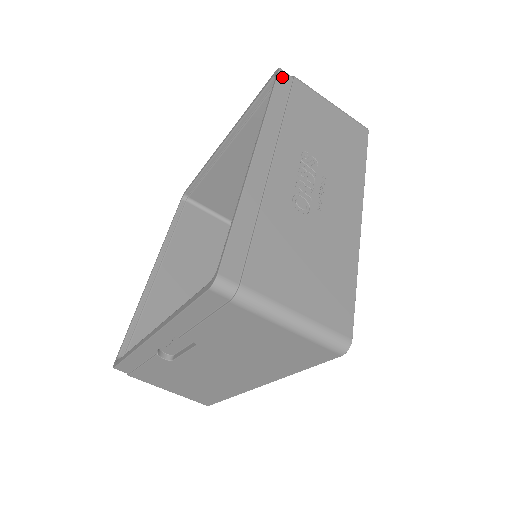
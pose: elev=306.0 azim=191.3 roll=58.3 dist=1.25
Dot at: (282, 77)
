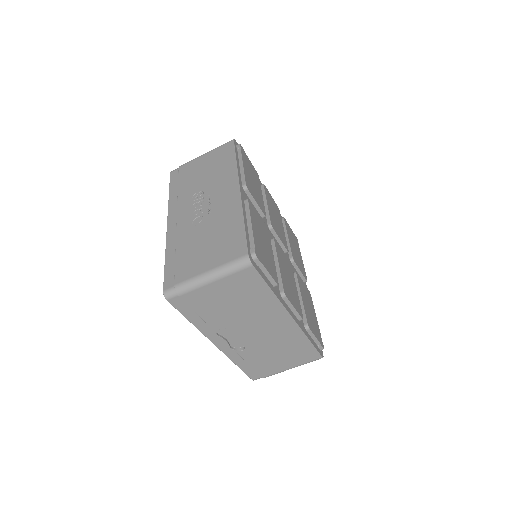
Dot at: (173, 175)
